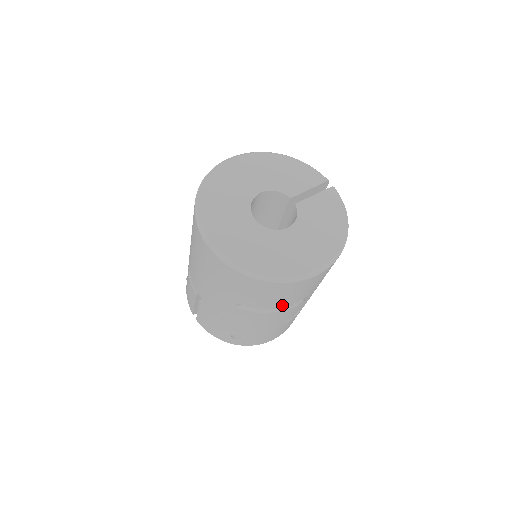
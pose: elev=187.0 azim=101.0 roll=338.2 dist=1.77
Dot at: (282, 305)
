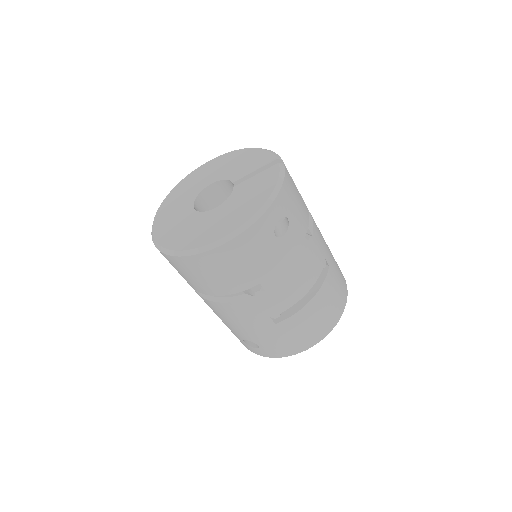
Dot at: (228, 291)
